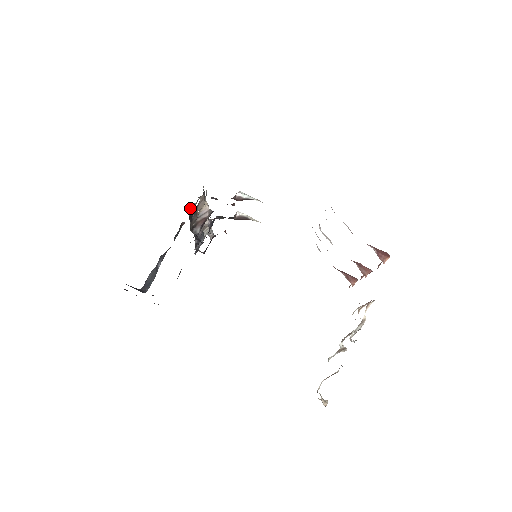
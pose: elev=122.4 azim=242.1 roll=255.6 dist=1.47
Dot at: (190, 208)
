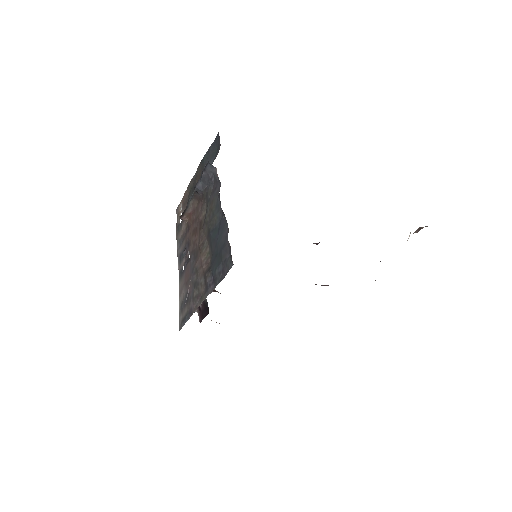
Dot at: (184, 200)
